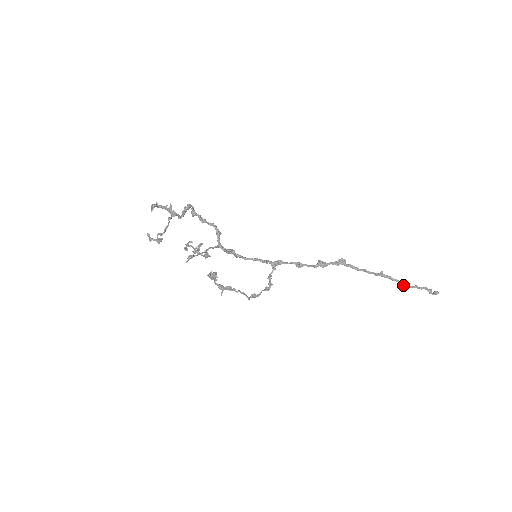
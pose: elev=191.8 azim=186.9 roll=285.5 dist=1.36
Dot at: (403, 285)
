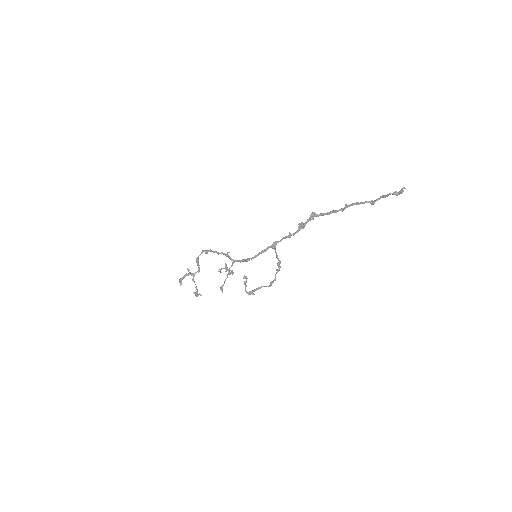
Dot at: (370, 203)
